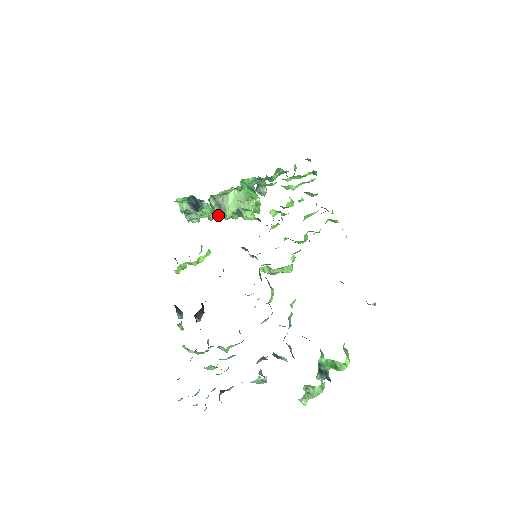
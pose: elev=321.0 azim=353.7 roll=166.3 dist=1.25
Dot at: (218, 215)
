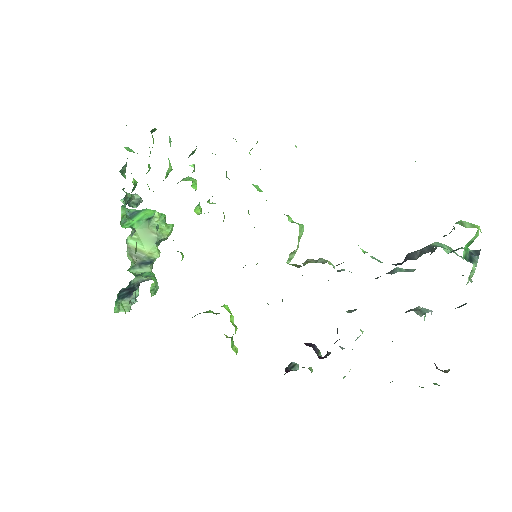
Dot at: (151, 268)
